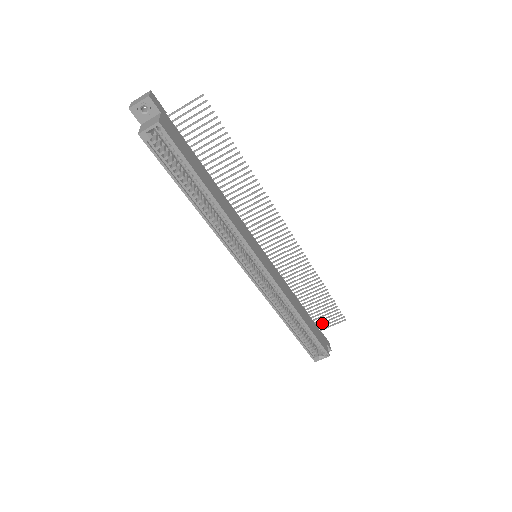
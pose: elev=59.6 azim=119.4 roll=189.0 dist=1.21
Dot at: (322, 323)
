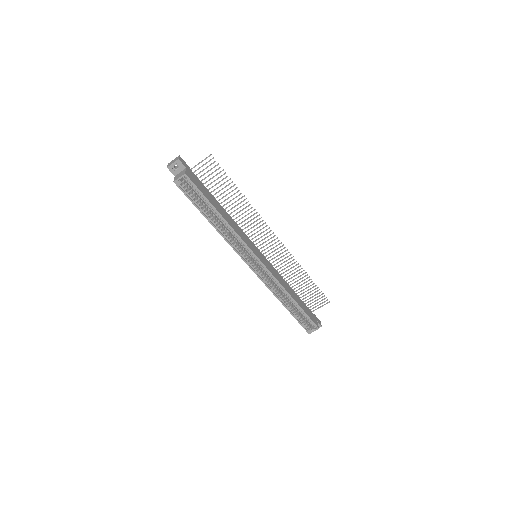
Dot at: occluded
